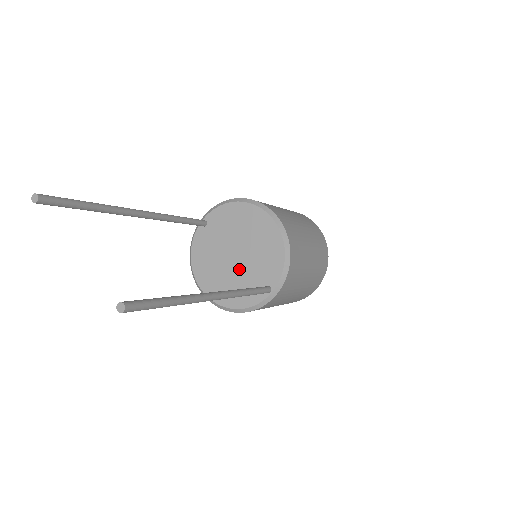
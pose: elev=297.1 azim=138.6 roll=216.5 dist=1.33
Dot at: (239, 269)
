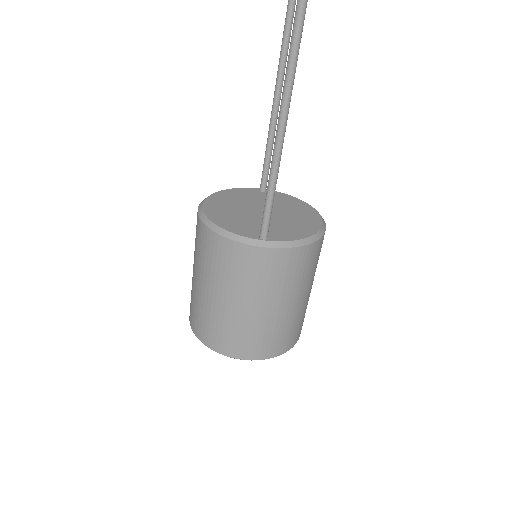
Dot at: (255, 216)
